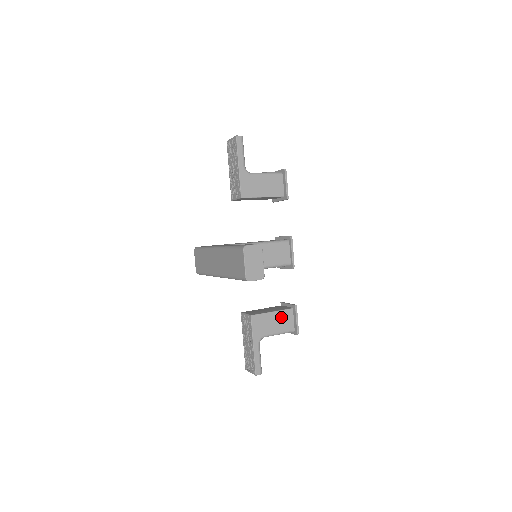
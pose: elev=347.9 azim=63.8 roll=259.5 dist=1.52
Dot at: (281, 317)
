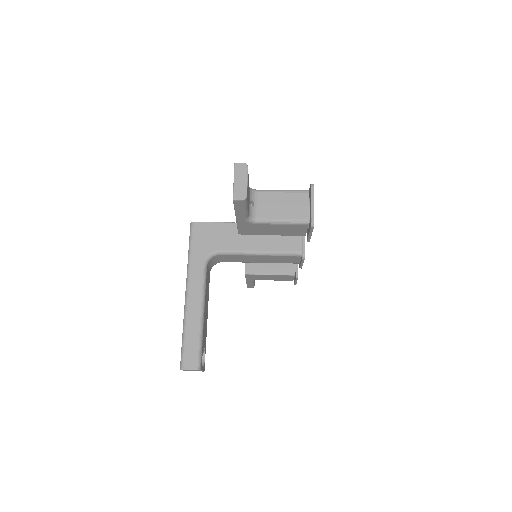
Dot at: (279, 277)
